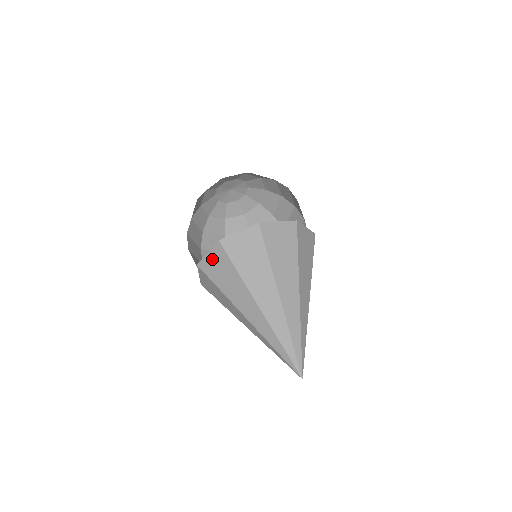
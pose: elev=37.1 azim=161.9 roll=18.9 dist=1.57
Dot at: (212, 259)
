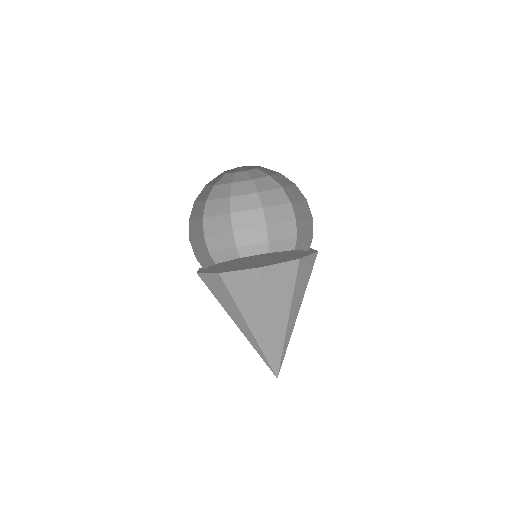
Dot at: (241, 277)
